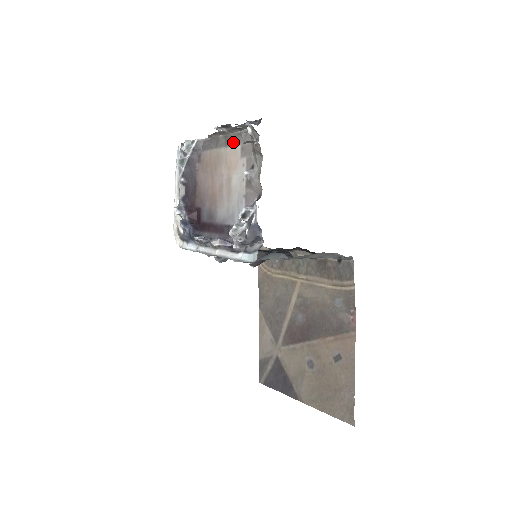
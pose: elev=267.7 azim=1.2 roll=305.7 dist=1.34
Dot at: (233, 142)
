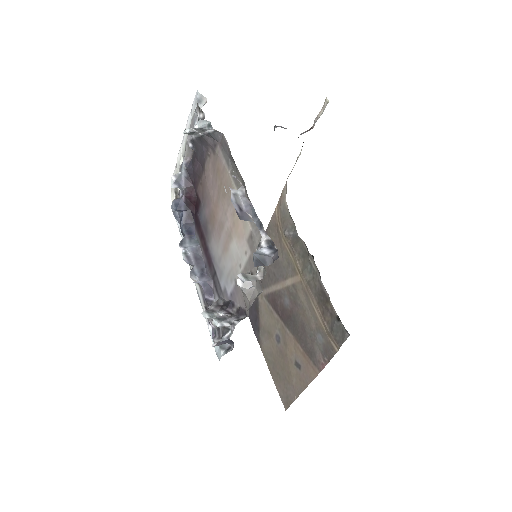
Dot at: occluded
